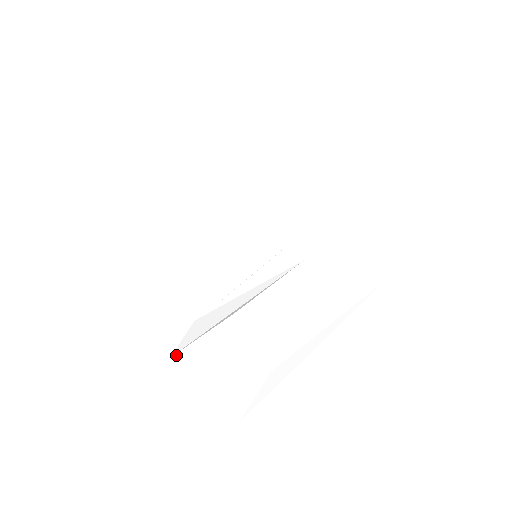
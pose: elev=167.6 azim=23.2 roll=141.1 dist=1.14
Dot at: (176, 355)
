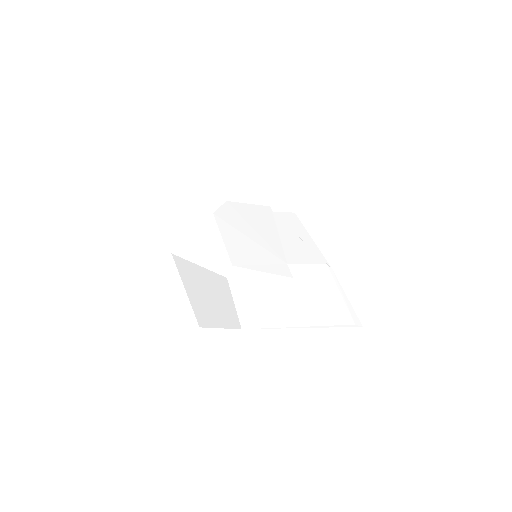
Dot at: (176, 256)
